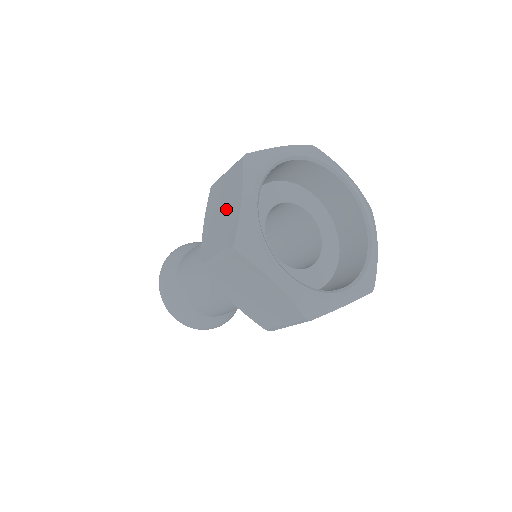
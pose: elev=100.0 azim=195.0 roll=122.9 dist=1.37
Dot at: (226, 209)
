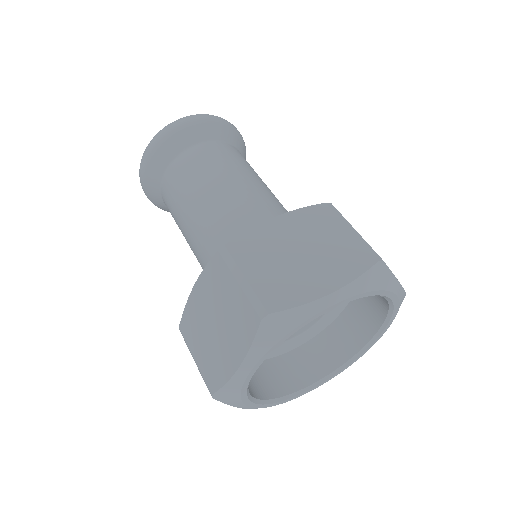
Dot at: (220, 337)
